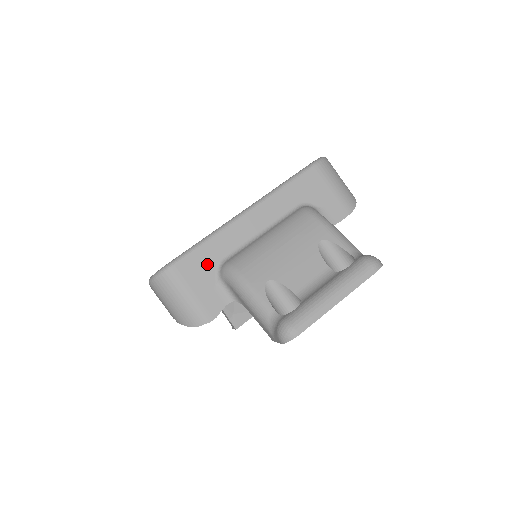
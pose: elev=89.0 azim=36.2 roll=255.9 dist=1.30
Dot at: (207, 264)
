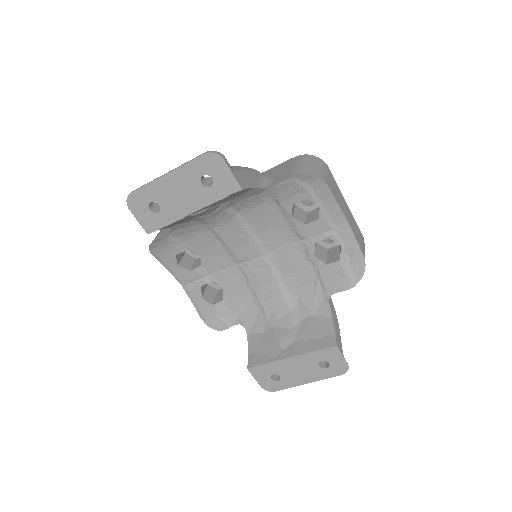
Dot at: occluded
